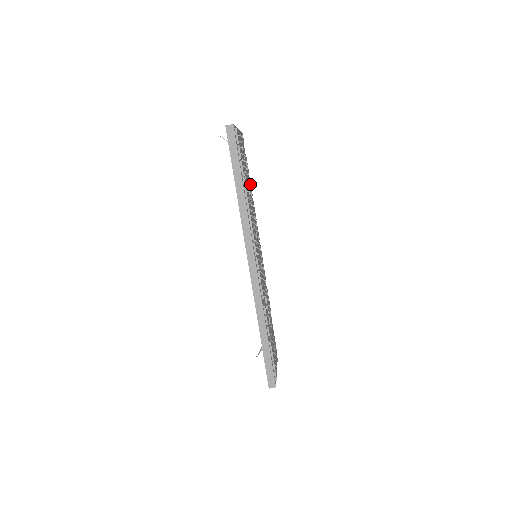
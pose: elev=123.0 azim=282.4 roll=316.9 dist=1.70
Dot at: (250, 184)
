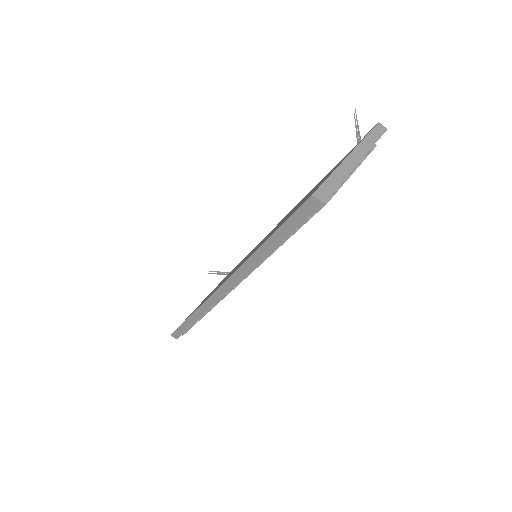
Dot at: occluded
